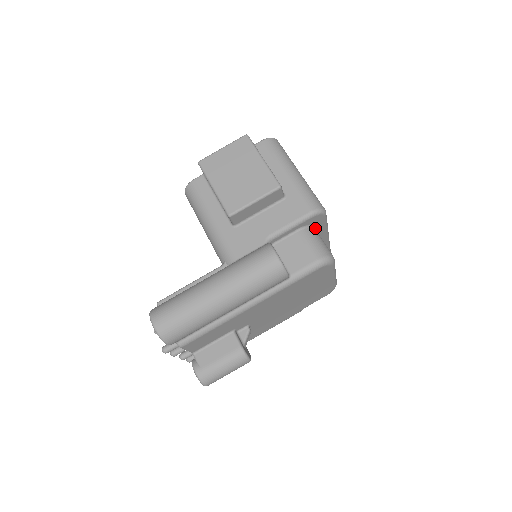
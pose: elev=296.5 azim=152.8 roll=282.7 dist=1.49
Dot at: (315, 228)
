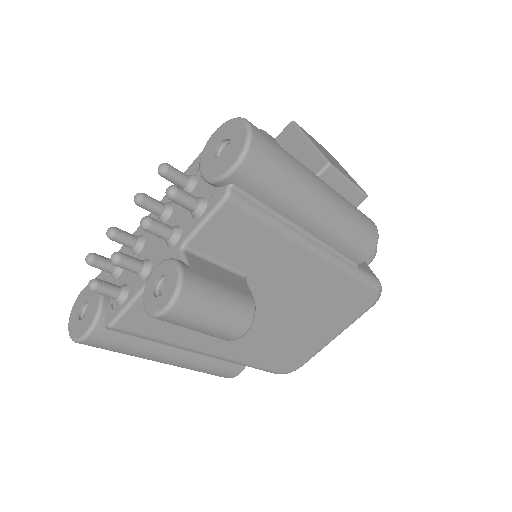
Dot at: occluded
